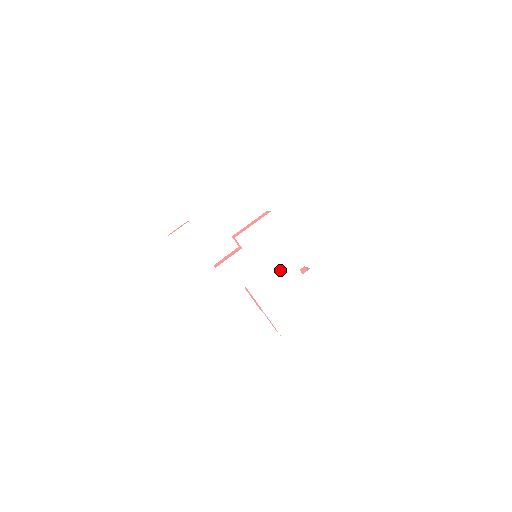
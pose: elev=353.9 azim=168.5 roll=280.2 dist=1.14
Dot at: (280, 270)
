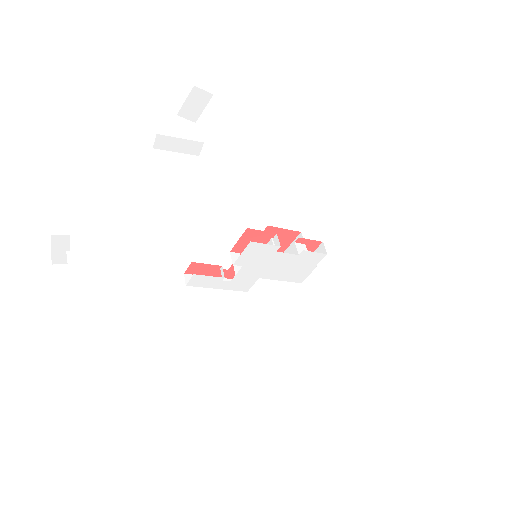
Dot at: (279, 261)
